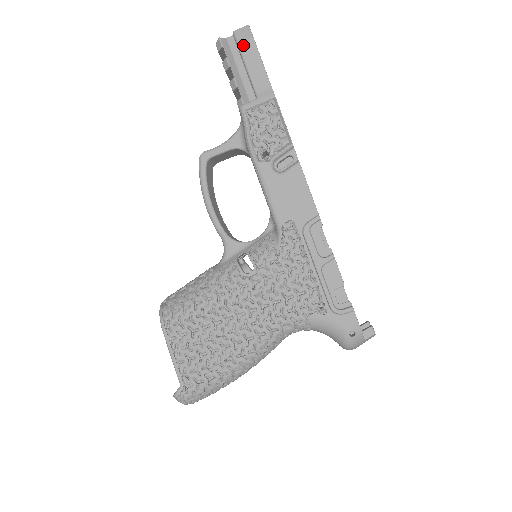
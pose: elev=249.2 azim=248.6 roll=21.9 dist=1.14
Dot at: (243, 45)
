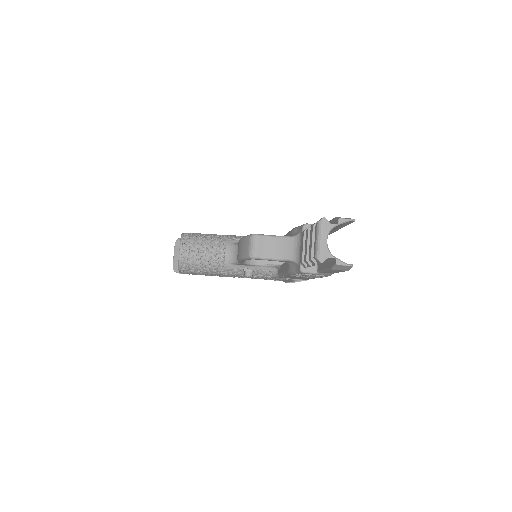
Dot at: (335, 270)
